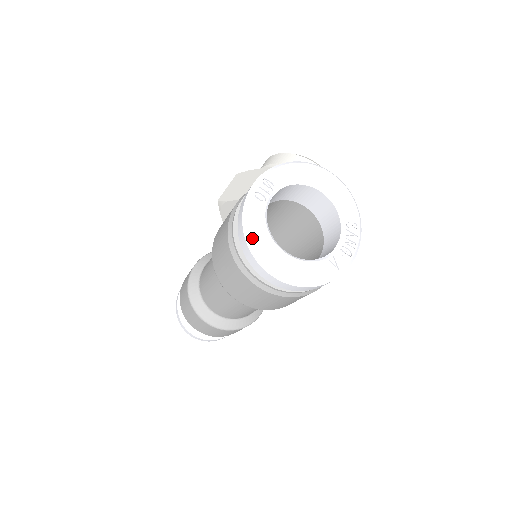
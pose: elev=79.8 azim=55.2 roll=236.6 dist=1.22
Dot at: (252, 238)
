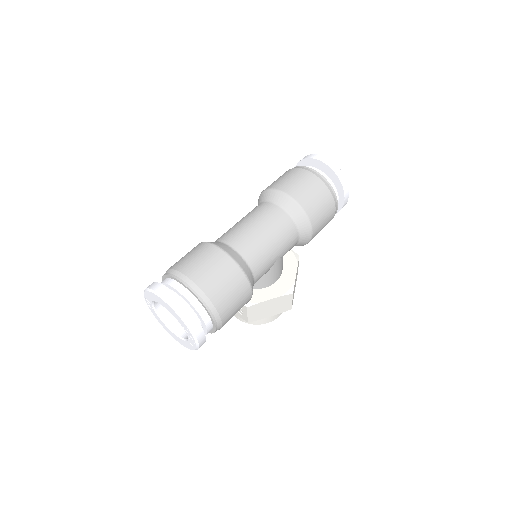
Dot at: occluded
